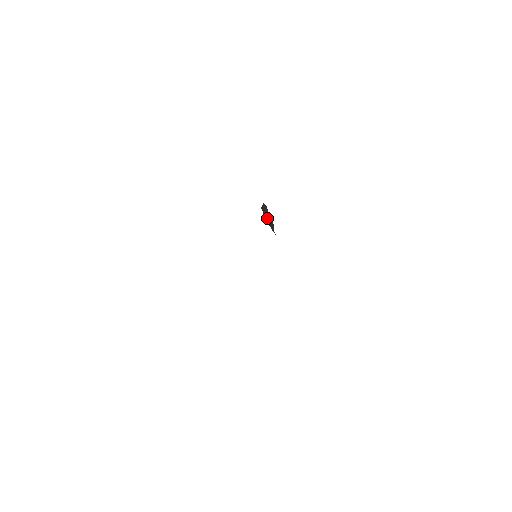
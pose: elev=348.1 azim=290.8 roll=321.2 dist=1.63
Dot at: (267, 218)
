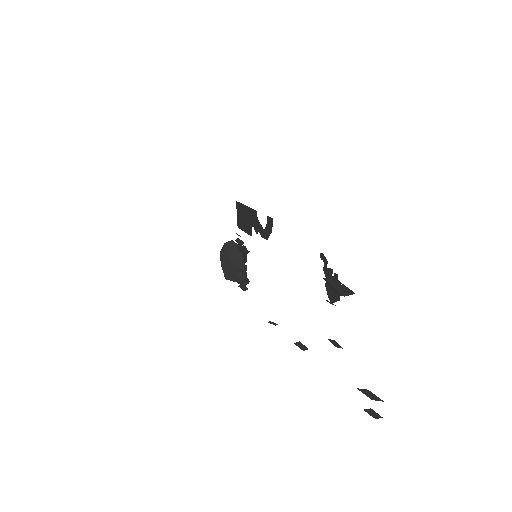
Dot at: (233, 255)
